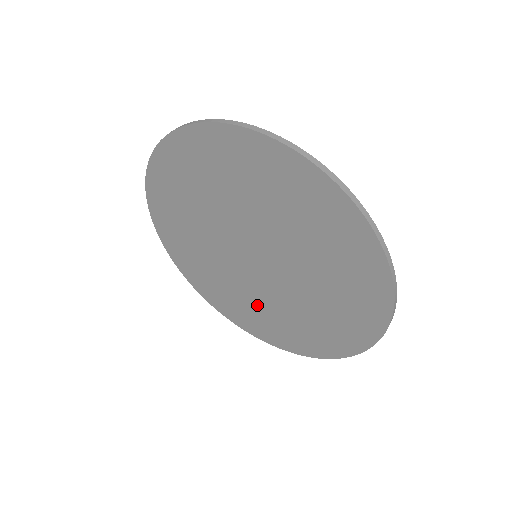
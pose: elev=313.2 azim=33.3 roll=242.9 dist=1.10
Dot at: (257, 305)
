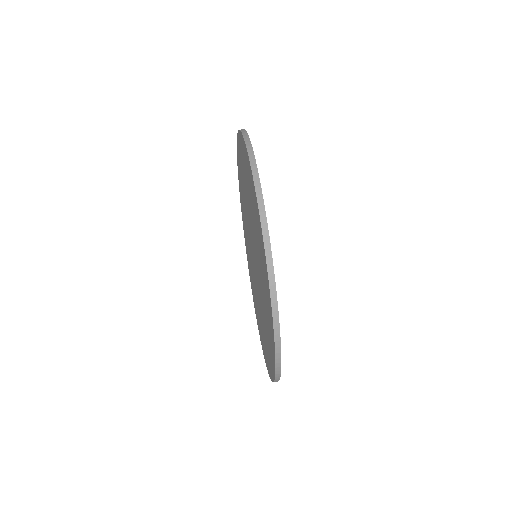
Dot at: (257, 303)
